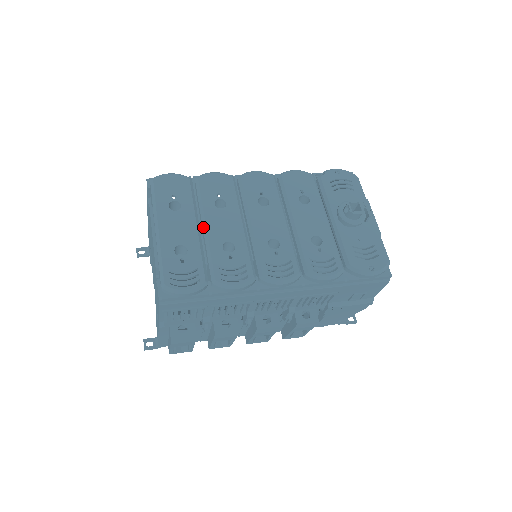
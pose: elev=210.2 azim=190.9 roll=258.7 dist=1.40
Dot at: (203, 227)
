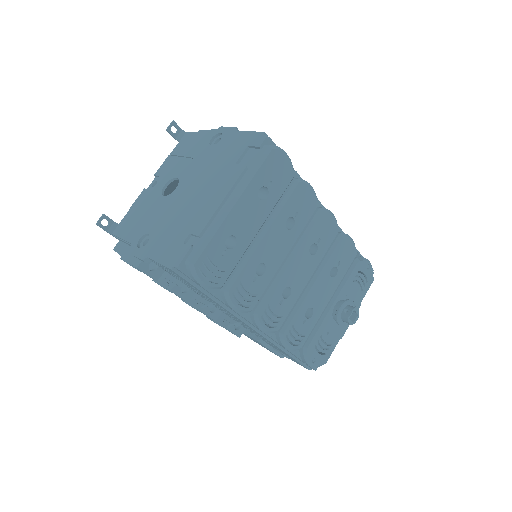
Dot at: (262, 233)
